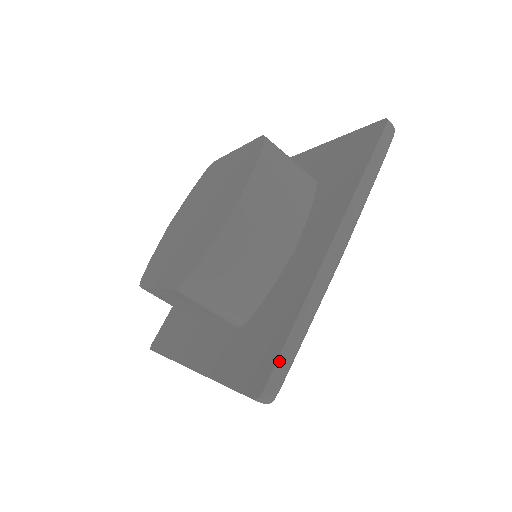
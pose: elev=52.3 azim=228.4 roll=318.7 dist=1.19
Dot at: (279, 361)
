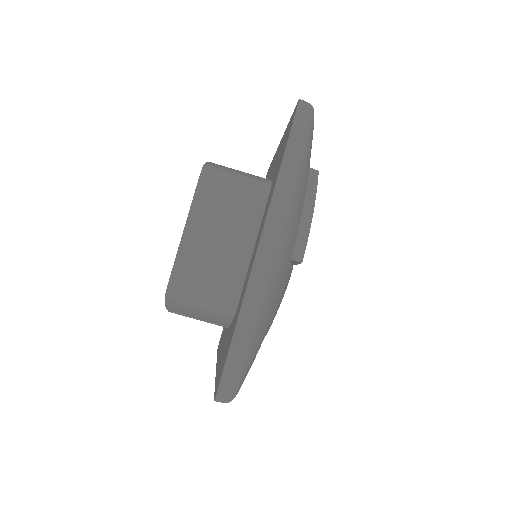
Dot at: occluded
